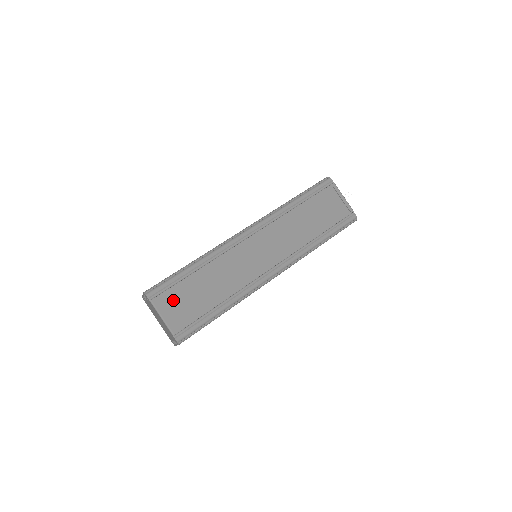
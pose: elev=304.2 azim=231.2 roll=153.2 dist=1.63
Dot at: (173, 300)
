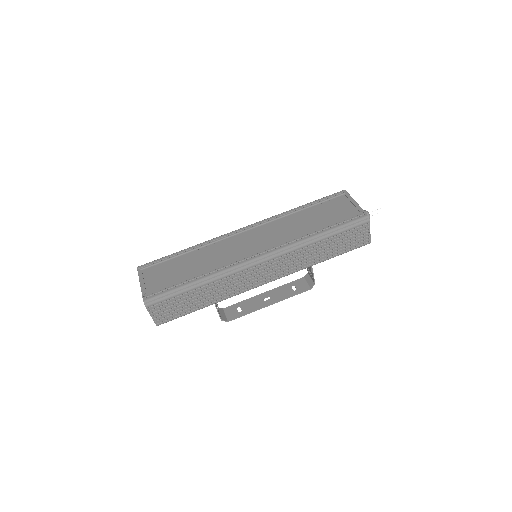
Dot at: (157, 273)
